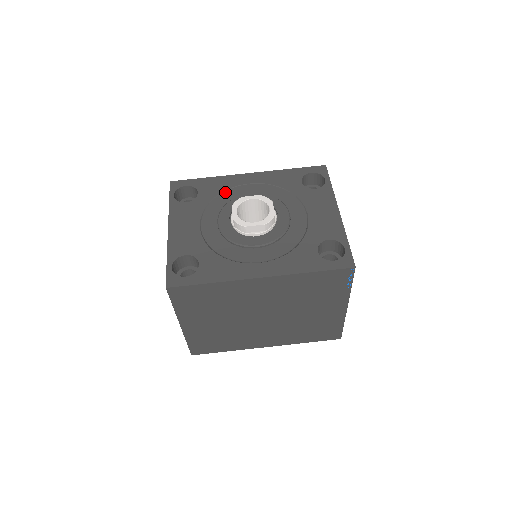
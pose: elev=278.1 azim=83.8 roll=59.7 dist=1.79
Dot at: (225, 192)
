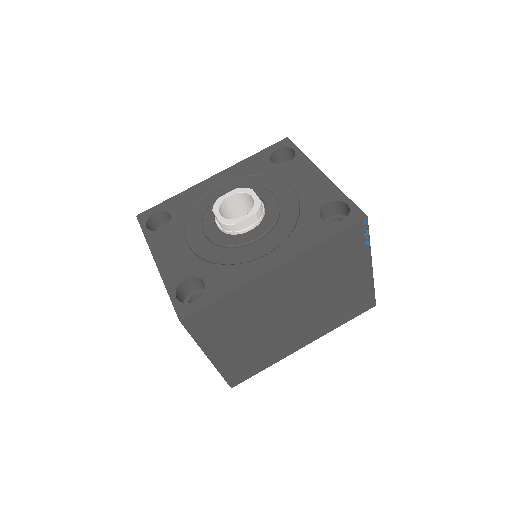
Dot at: (198, 202)
